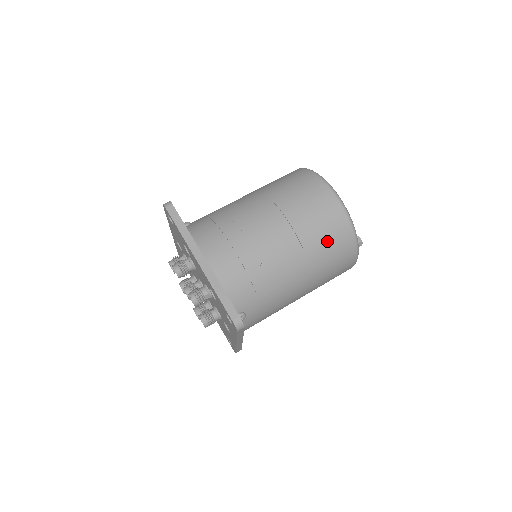
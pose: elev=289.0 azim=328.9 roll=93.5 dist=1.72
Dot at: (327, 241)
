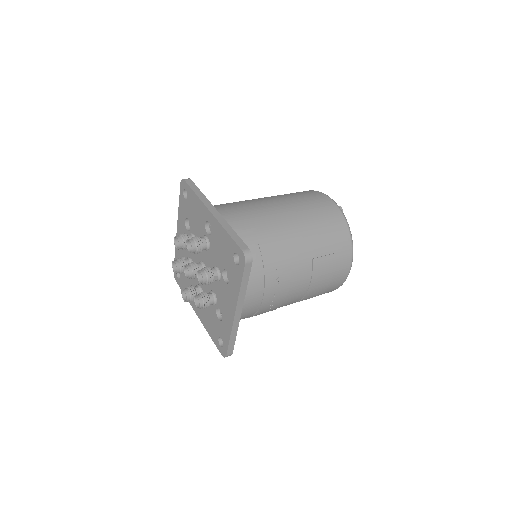
Dot at: occluded
